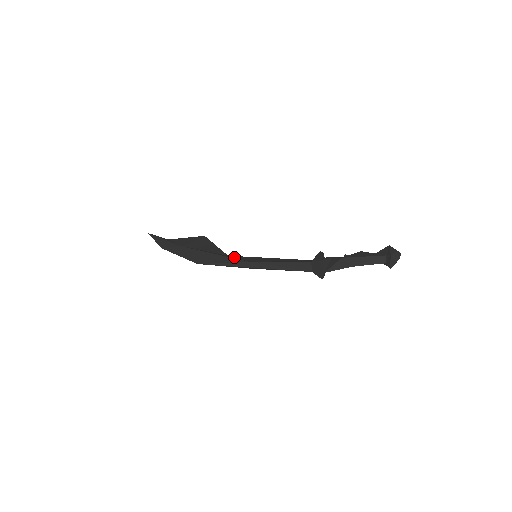
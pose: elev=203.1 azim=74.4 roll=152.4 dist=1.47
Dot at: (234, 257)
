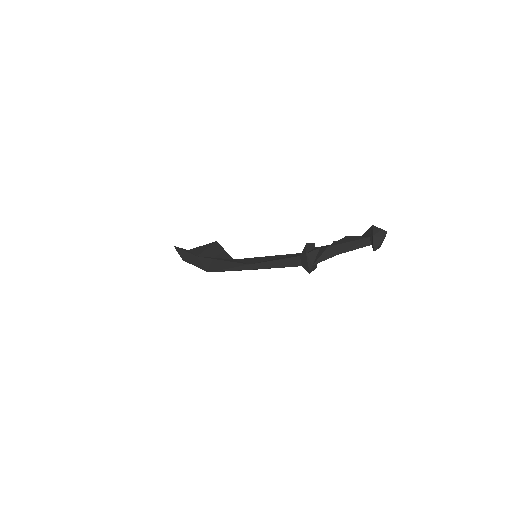
Dot at: (237, 261)
